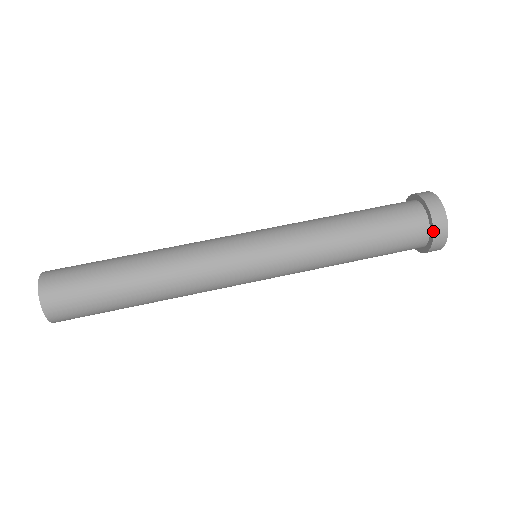
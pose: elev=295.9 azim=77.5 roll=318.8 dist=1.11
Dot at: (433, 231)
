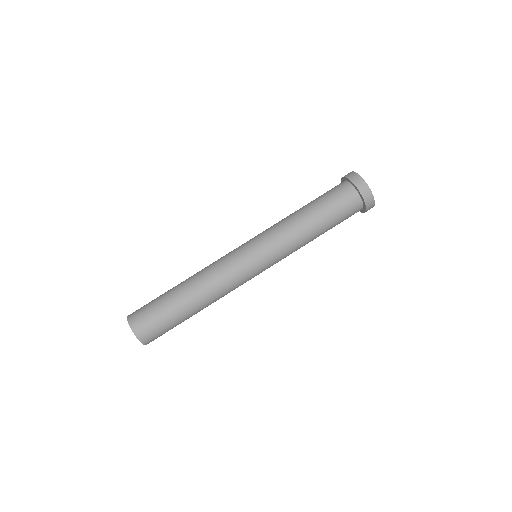
Dot at: (364, 202)
